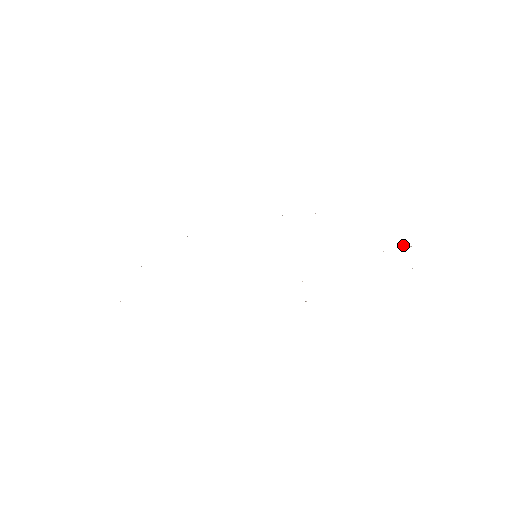
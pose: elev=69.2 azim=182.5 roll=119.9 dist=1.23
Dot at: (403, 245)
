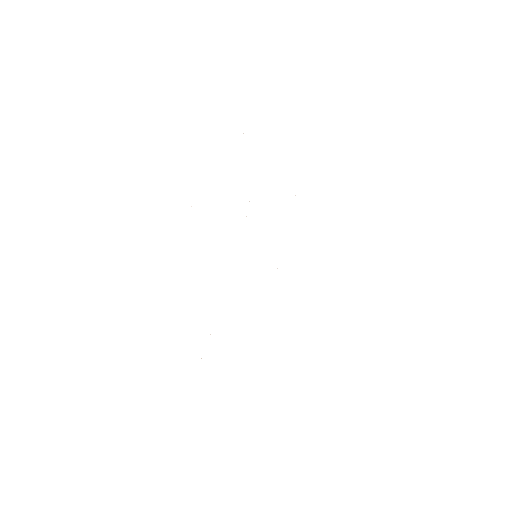
Dot at: occluded
